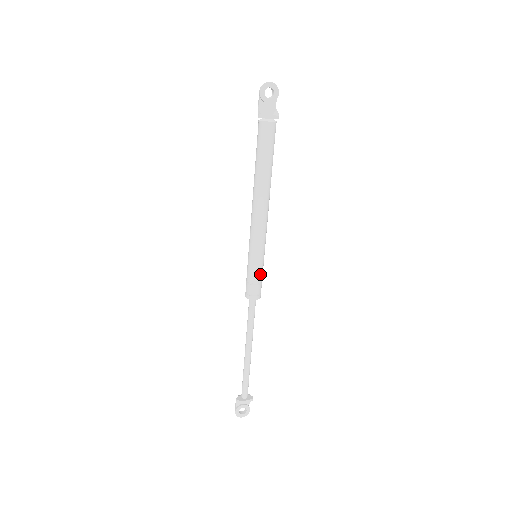
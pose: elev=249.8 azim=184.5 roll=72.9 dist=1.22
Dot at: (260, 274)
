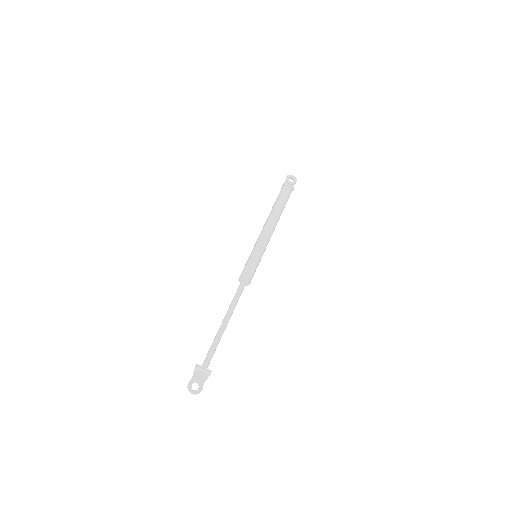
Dot at: (255, 264)
